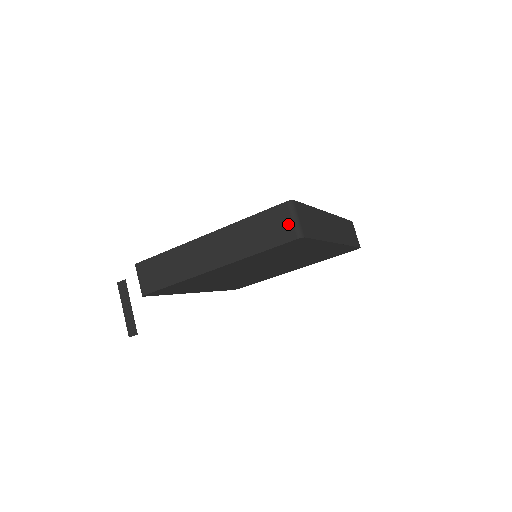
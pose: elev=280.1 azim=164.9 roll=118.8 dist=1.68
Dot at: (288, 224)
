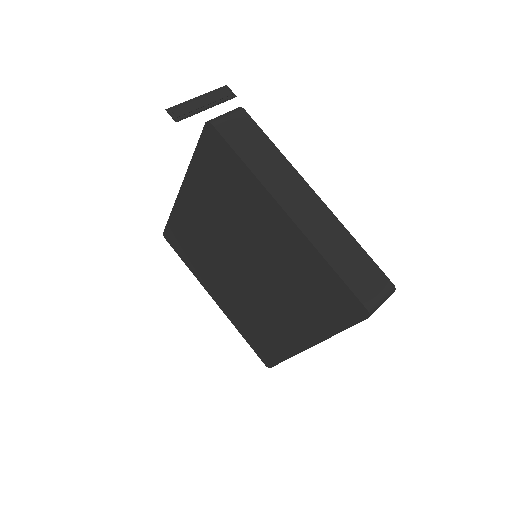
Dot at: (376, 294)
